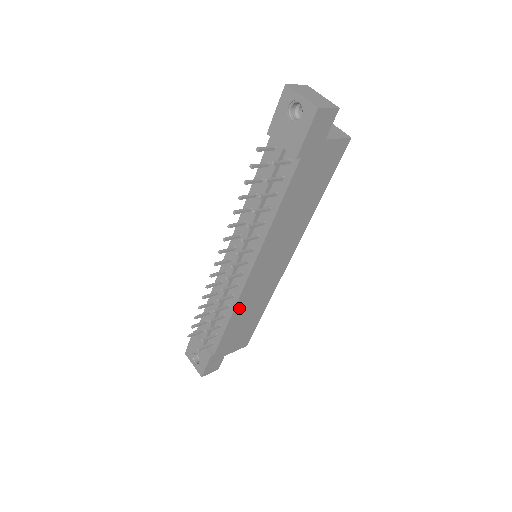
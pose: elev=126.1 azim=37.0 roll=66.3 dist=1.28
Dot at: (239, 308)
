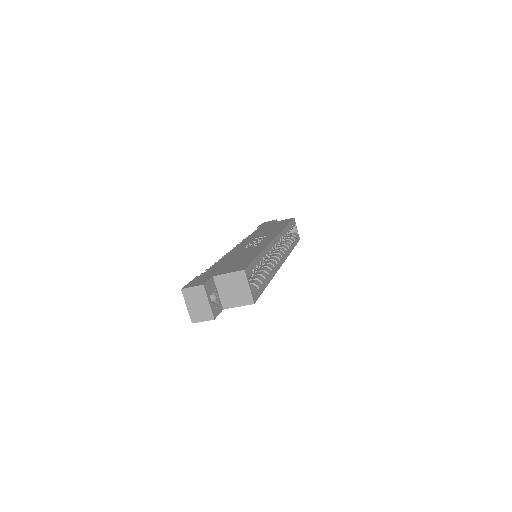
Dot at: occluded
